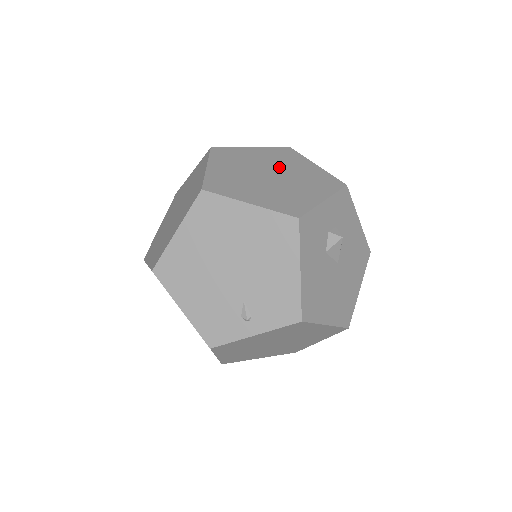
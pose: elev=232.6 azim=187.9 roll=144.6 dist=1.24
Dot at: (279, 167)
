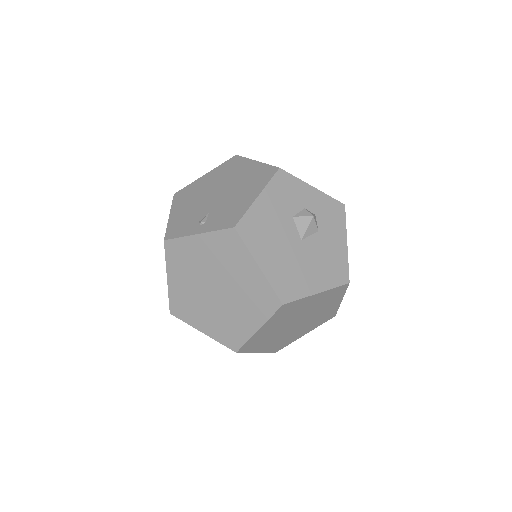
Dot at: occluded
